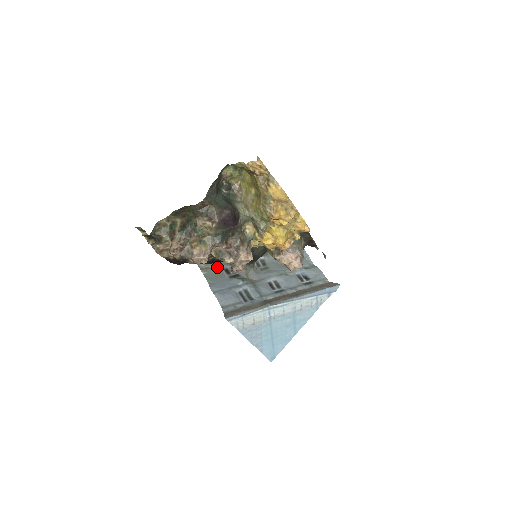
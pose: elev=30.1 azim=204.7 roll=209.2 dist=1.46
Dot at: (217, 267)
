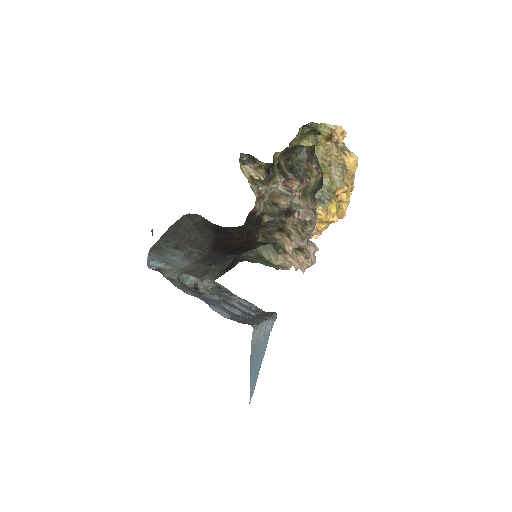
Dot at: (179, 280)
